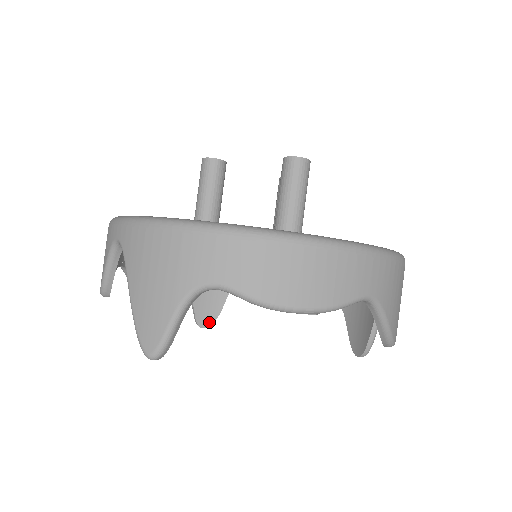
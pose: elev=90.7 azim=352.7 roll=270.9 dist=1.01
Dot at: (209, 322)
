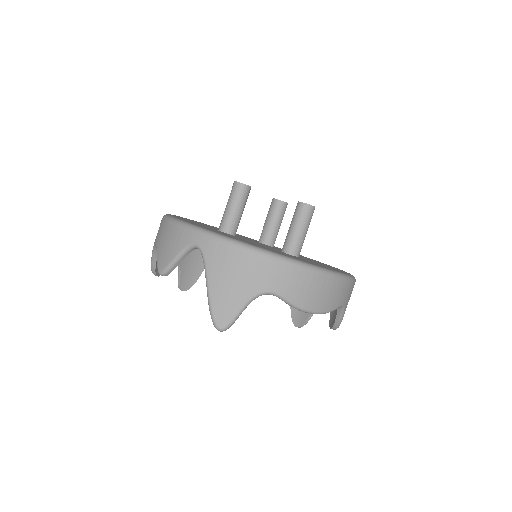
Dot at: (188, 287)
